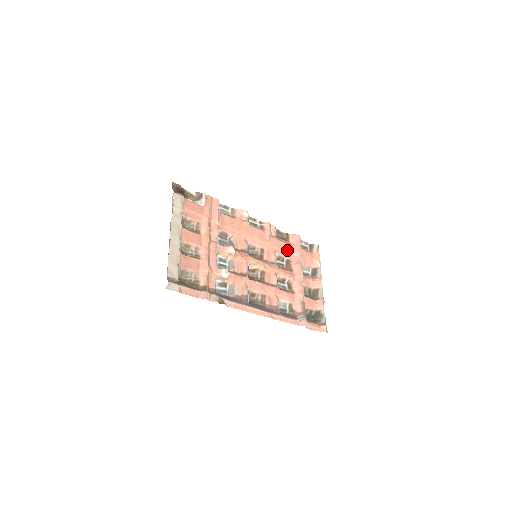
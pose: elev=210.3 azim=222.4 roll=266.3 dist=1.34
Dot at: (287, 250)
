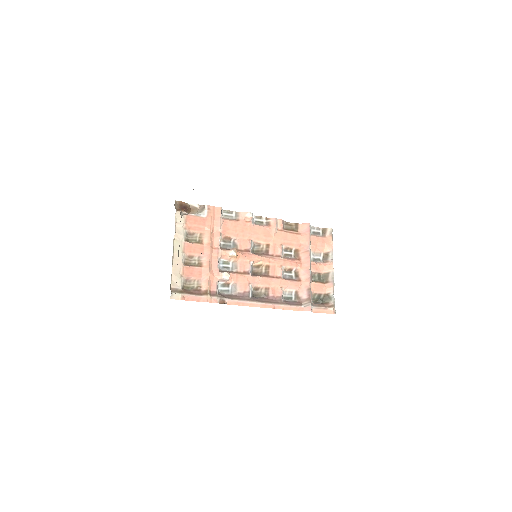
Dot at: (295, 240)
